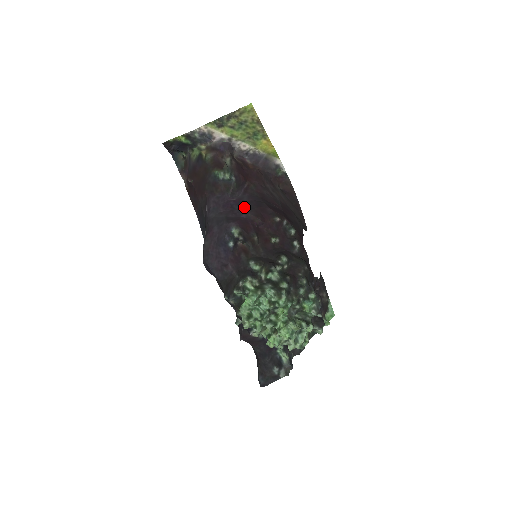
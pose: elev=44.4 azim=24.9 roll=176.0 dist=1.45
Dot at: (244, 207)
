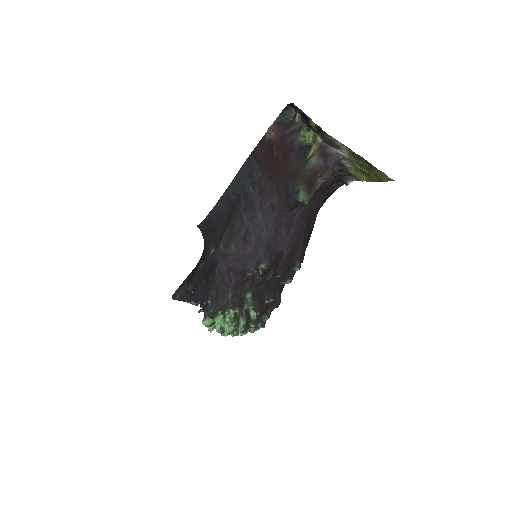
Dot at: (288, 234)
